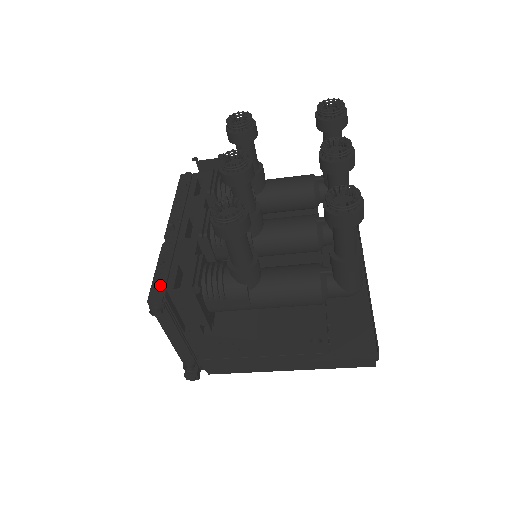
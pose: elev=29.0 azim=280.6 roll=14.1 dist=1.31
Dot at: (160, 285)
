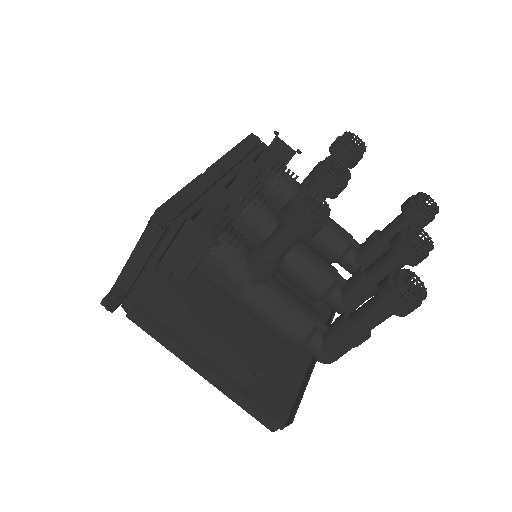
Dot at: (178, 206)
